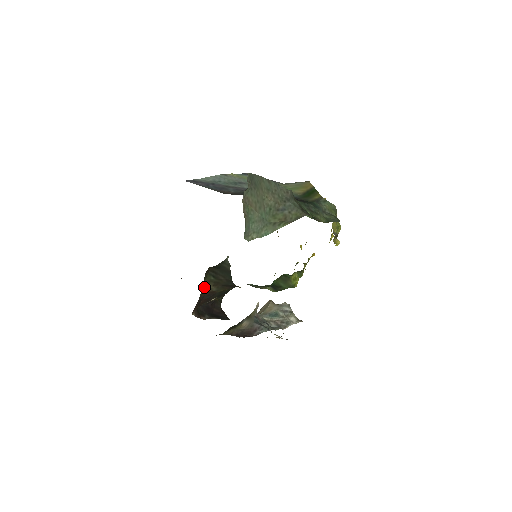
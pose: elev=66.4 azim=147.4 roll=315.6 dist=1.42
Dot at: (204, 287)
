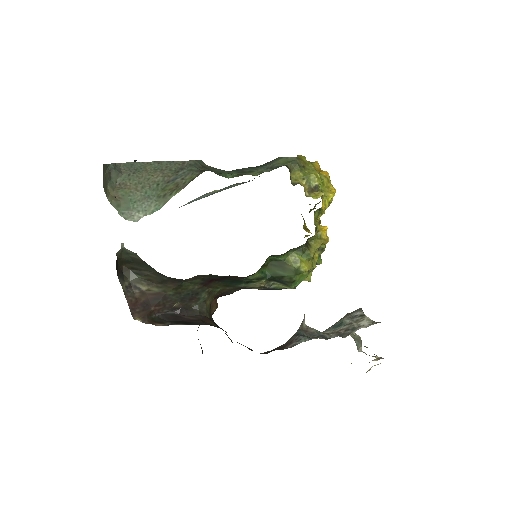
Dot at: (135, 288)
